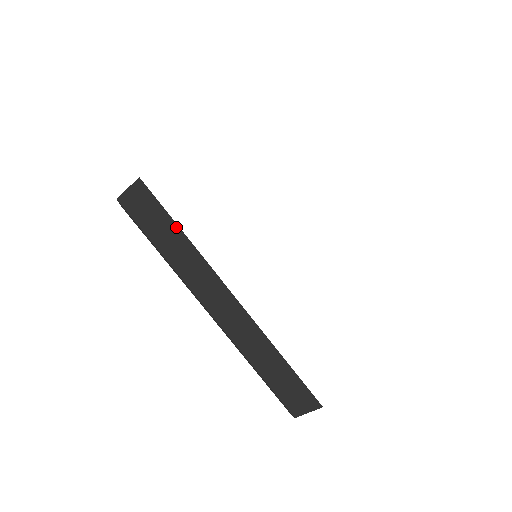
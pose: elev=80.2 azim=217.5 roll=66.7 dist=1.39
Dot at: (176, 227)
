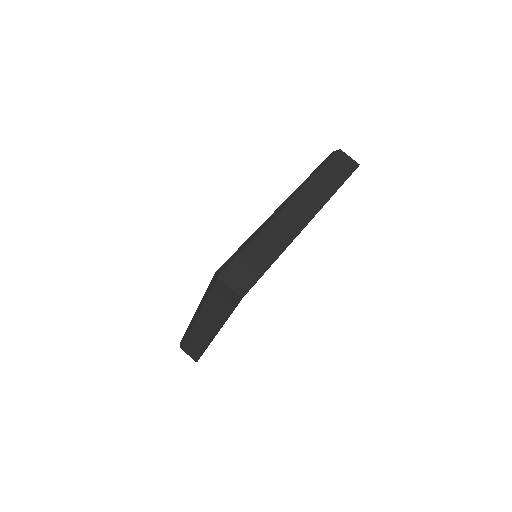
Dot at: (229, 314)
